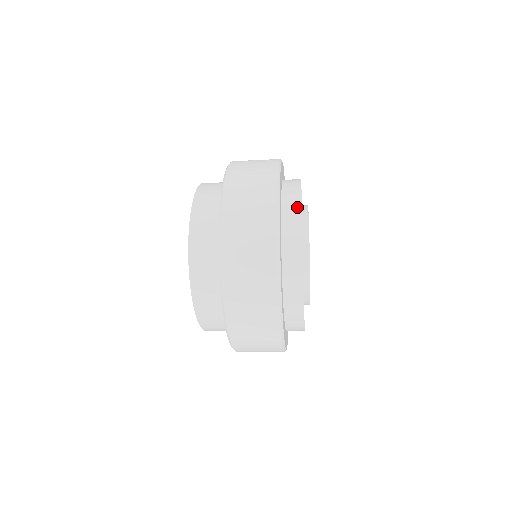
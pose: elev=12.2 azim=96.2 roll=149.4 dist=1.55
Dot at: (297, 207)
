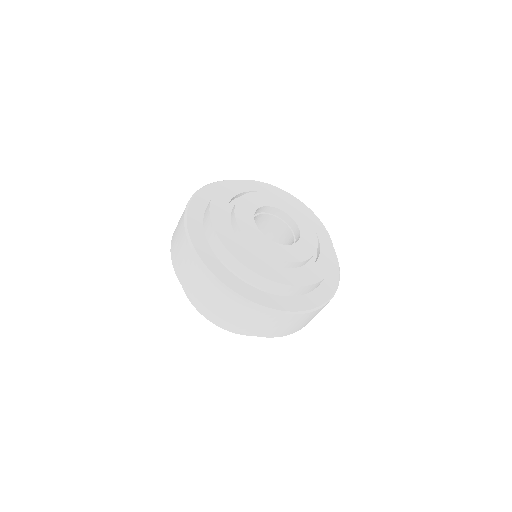
Dot at: (208, 210)
